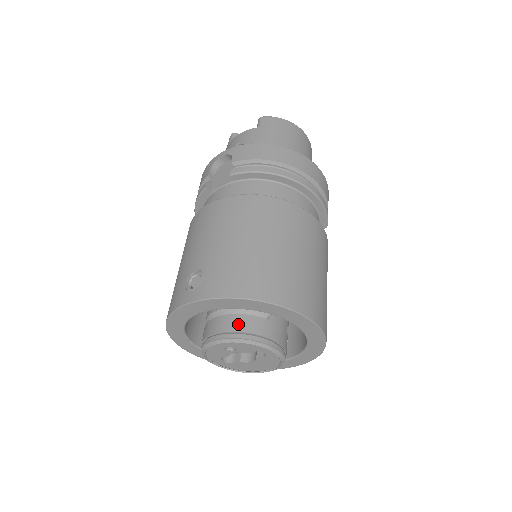
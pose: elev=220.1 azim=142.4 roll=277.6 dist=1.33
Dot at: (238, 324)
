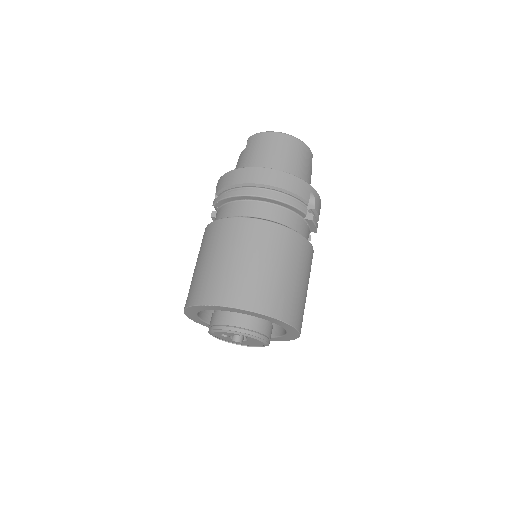
Dot at: (216, 319)
